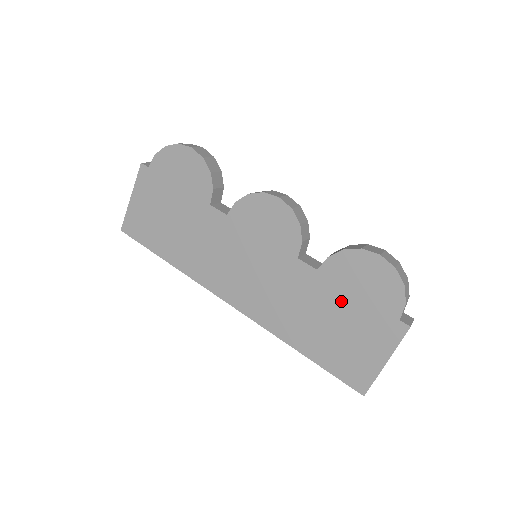
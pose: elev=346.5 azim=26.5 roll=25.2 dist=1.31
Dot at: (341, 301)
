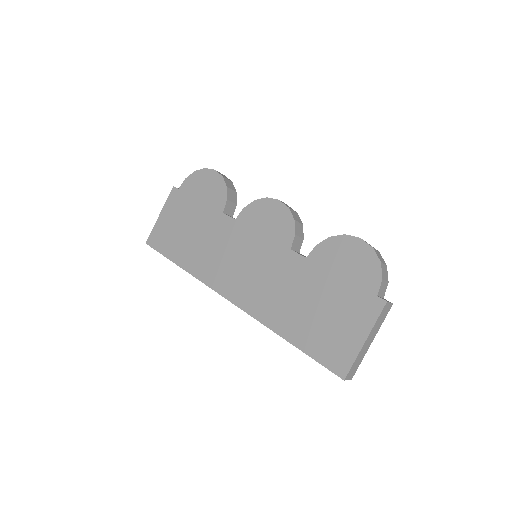
Dot at: (326, 284)
